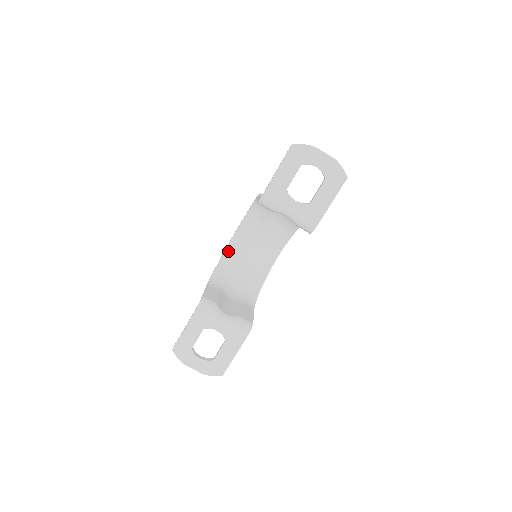
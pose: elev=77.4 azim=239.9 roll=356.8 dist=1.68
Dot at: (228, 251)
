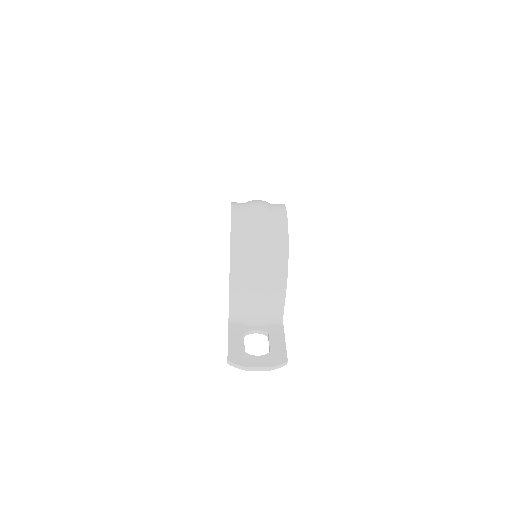
Dot at: occluded
